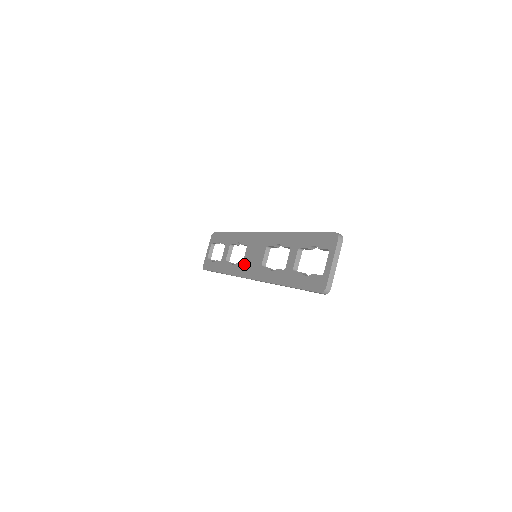
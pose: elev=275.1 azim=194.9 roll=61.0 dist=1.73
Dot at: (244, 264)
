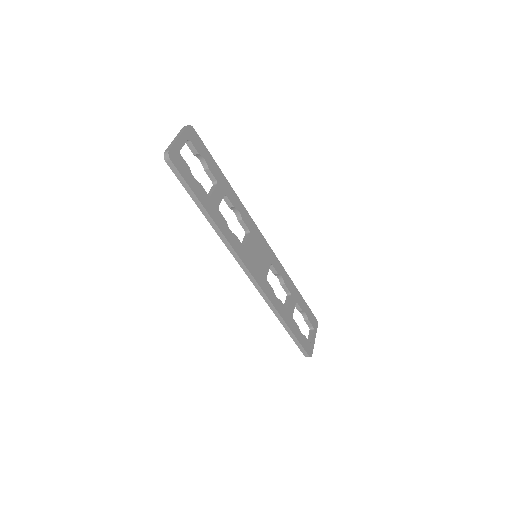
Dot at: occluded
